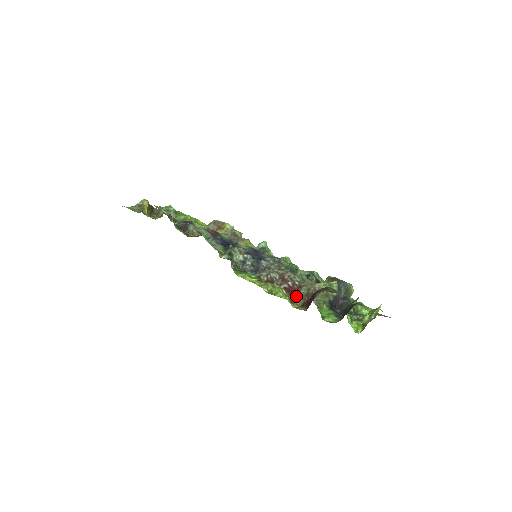
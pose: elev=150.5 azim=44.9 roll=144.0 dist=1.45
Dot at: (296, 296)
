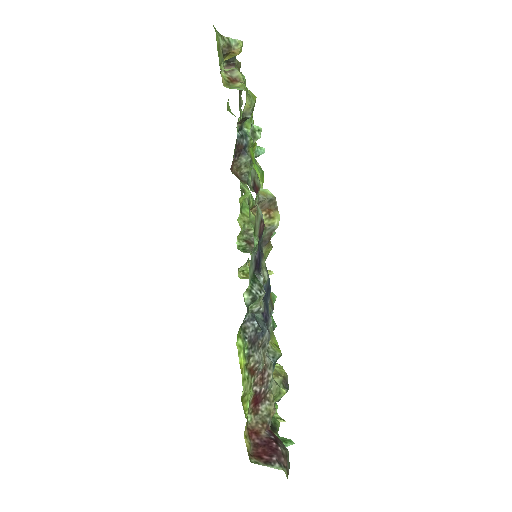
Dot at: (254, 410)
